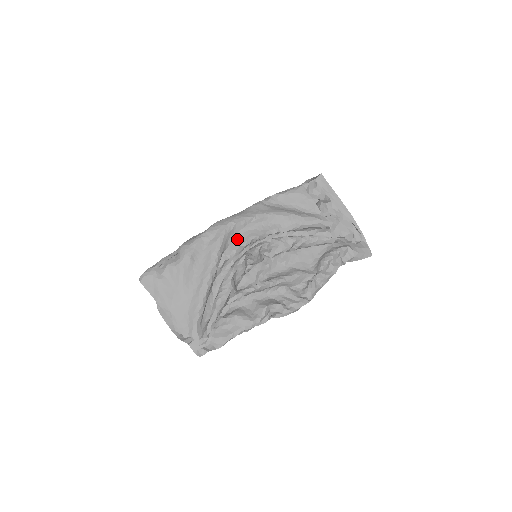
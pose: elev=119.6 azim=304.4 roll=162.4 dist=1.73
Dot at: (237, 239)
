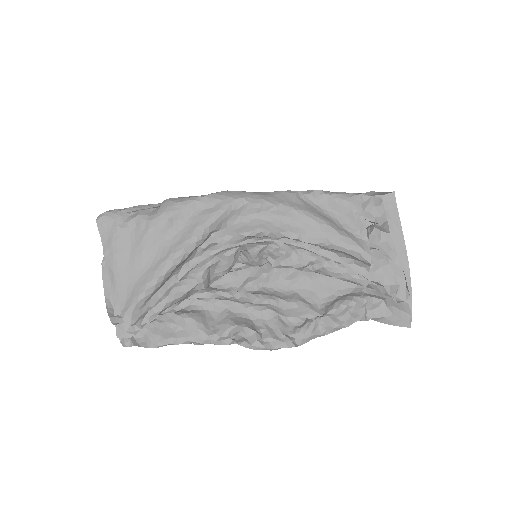
Dot at: (241, 223)
